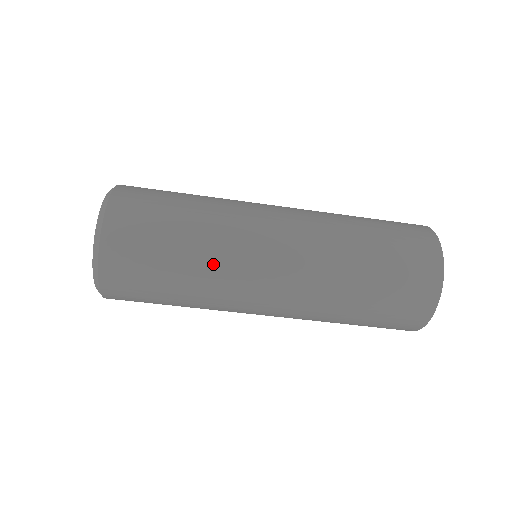
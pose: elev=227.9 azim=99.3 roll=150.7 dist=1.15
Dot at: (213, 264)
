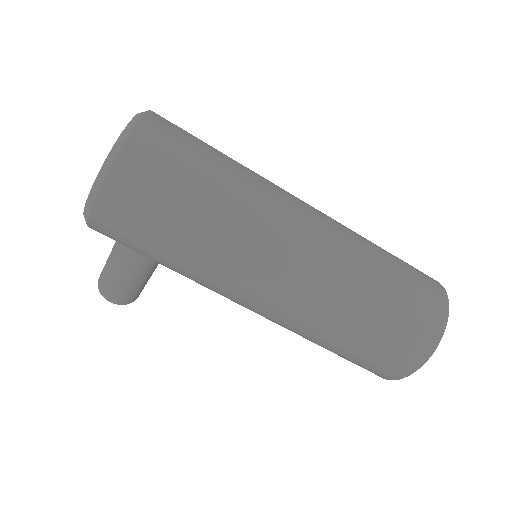
Dot at: (251, 182)
